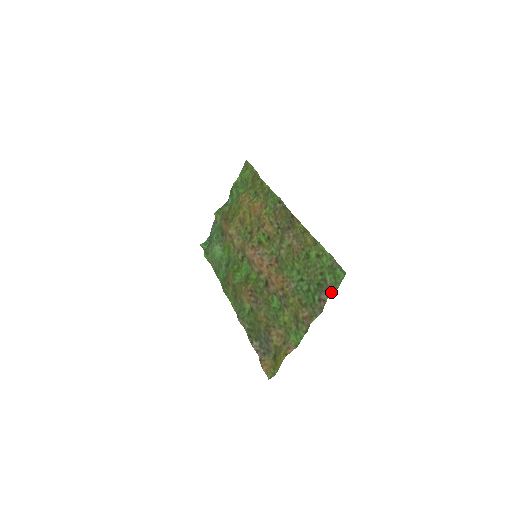
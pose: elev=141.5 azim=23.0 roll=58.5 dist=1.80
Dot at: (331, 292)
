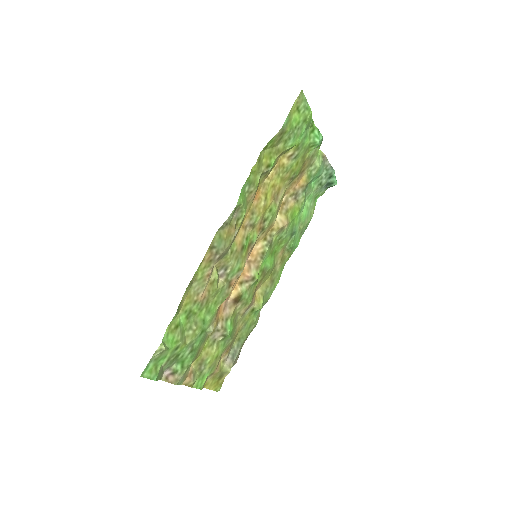
Dot at: (159, 378)
